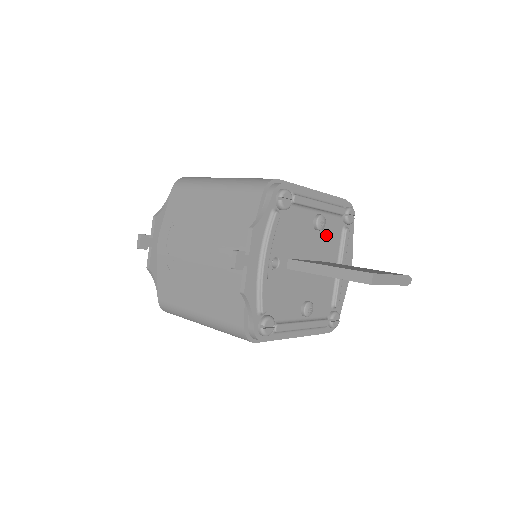
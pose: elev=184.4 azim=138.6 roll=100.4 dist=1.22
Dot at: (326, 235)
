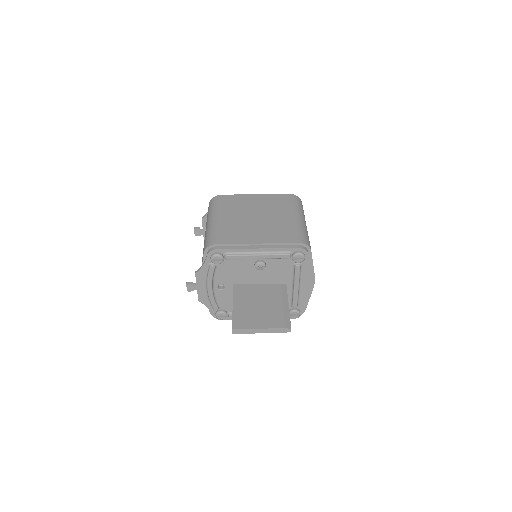
Dot at: (273, 270)
